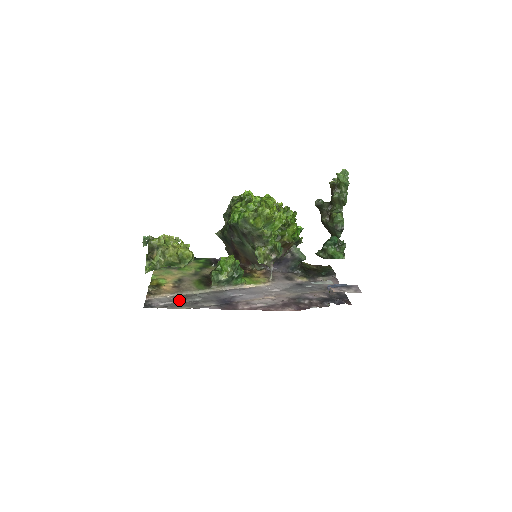
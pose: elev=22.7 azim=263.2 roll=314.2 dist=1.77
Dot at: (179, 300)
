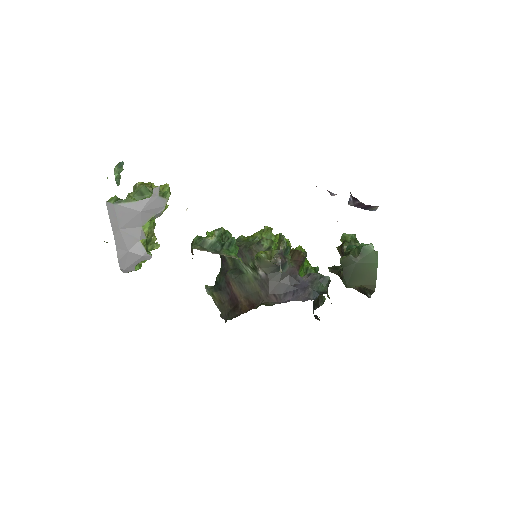
Dot at: occluded
